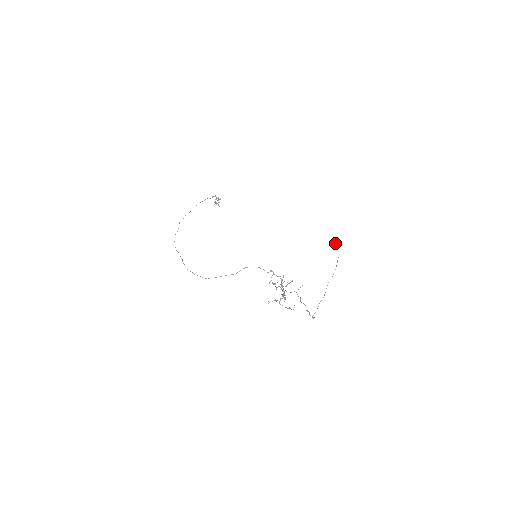
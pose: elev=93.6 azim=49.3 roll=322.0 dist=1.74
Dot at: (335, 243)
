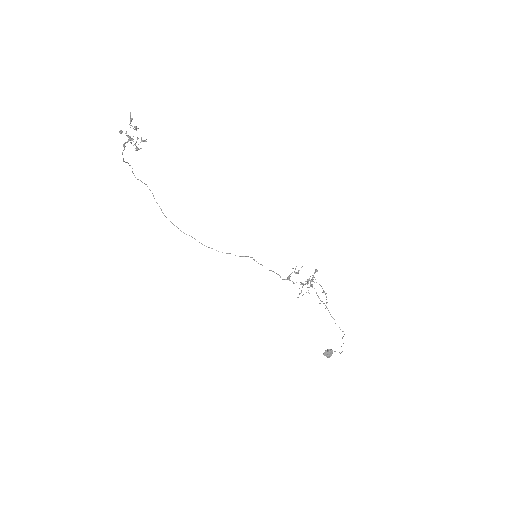
Dot at: (327, 357)
